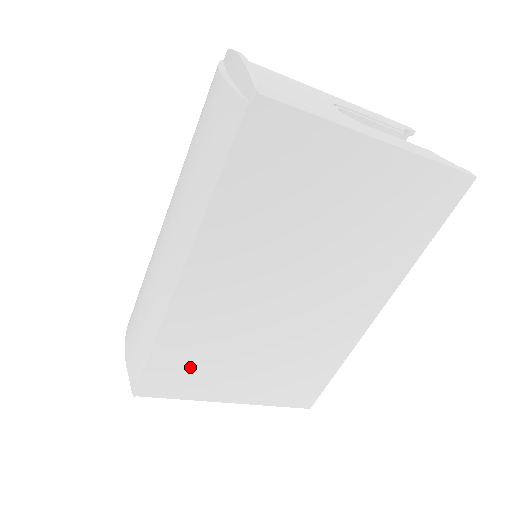
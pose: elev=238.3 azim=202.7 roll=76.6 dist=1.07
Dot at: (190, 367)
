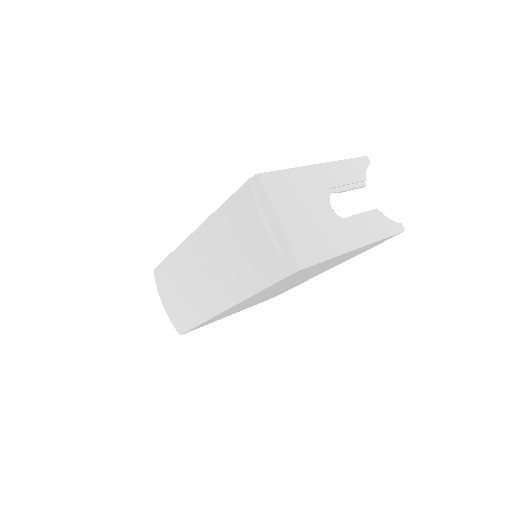
Dot at: occluded
